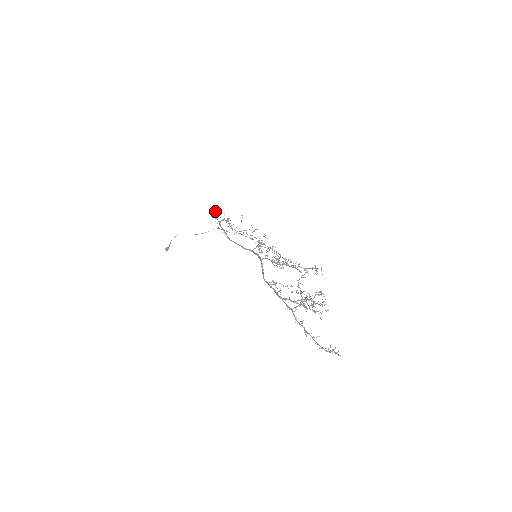
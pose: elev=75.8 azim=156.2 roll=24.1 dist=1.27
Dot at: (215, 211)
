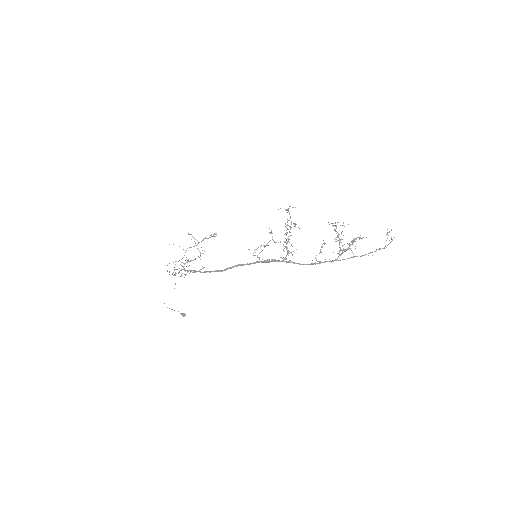
Dot at: occluded
